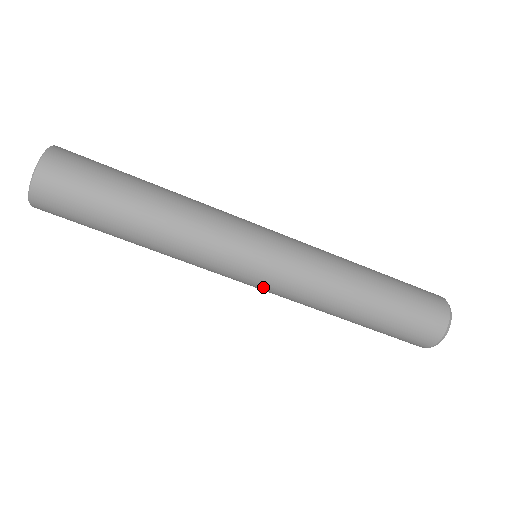
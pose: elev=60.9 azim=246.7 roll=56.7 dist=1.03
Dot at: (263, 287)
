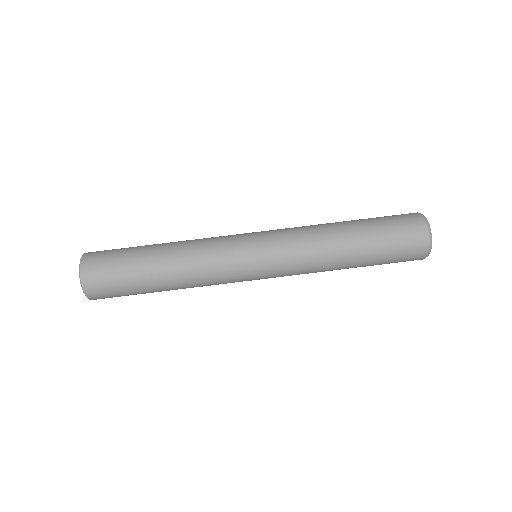
Dot at: occluded
